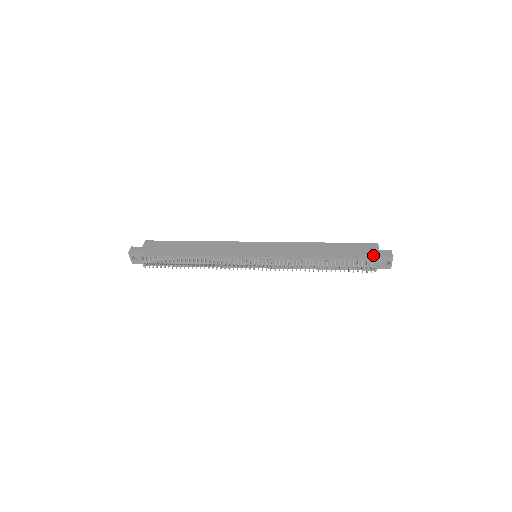
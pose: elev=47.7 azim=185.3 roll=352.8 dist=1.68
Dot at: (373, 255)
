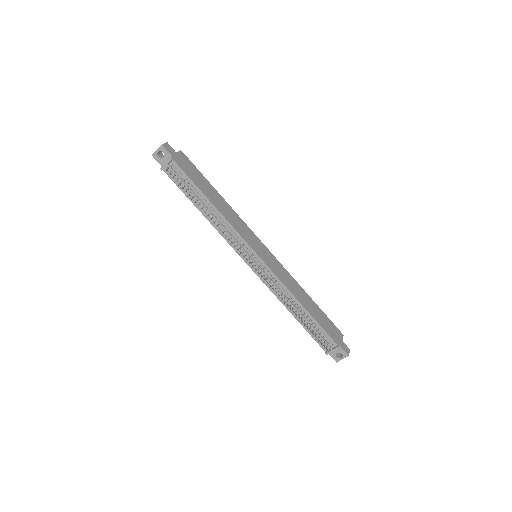
Dot at: (338, 341)
